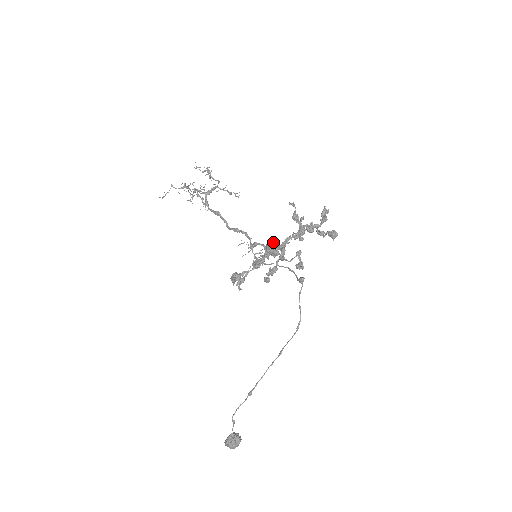
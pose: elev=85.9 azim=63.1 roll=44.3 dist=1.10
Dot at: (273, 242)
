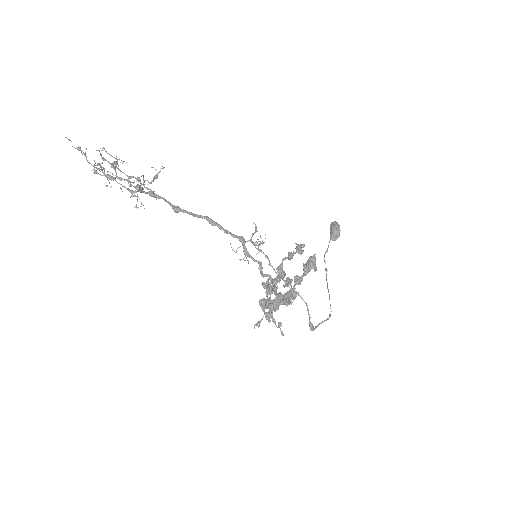
Dot at: (269, 322)
